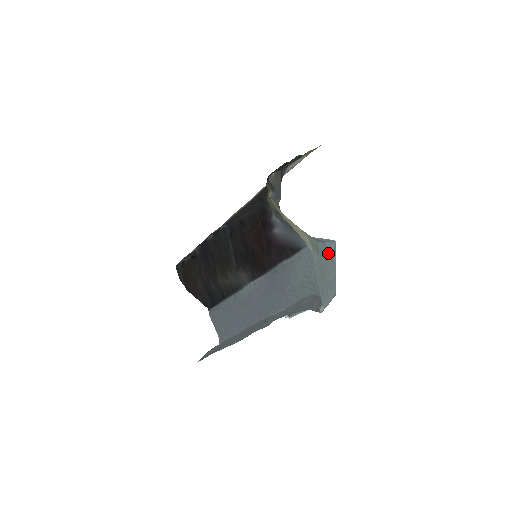
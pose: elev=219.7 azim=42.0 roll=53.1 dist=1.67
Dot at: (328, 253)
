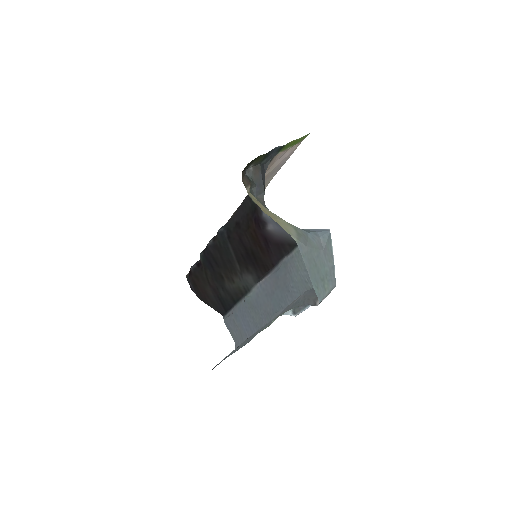
Dot at: (321, 243)
